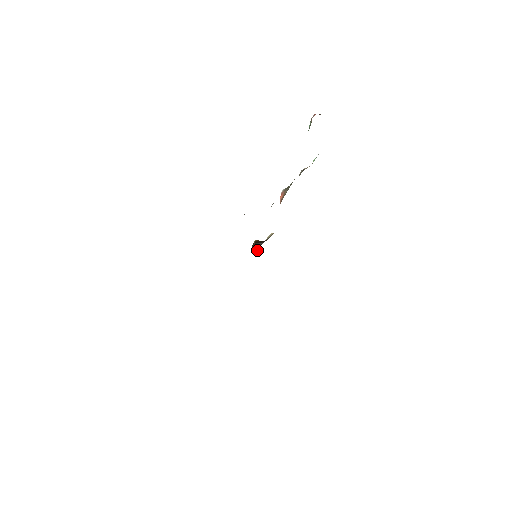
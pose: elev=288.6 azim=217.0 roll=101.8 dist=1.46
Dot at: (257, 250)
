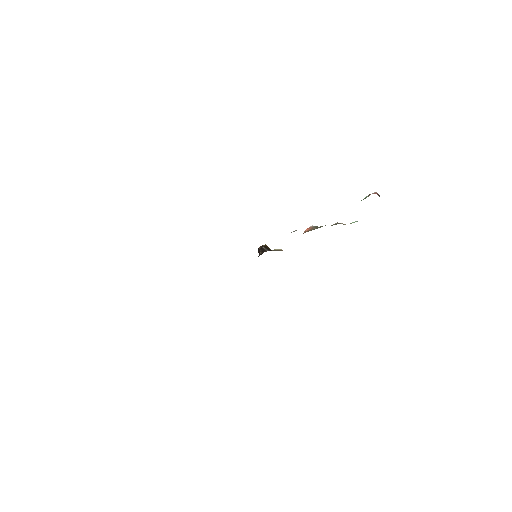
Dot at: (261, 252)
